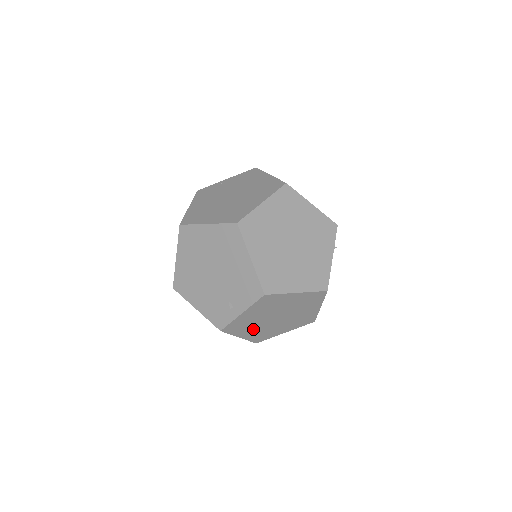
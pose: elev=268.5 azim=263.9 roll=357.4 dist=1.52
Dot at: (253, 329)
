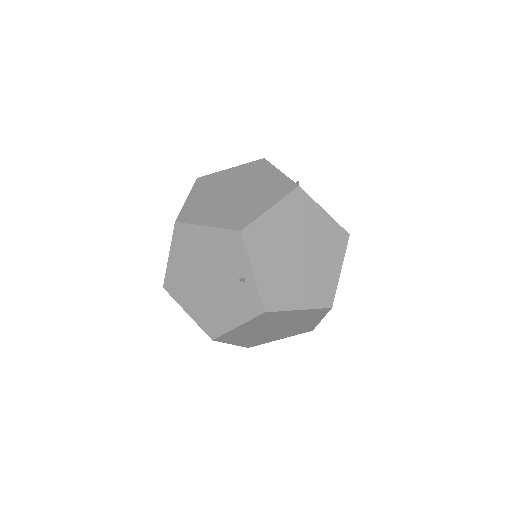
Dot at: (298, 288)
